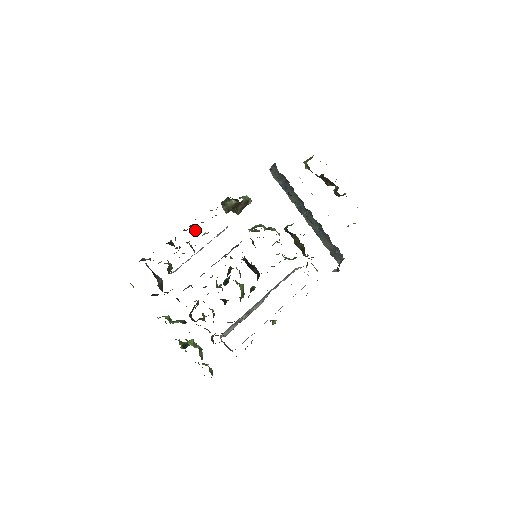
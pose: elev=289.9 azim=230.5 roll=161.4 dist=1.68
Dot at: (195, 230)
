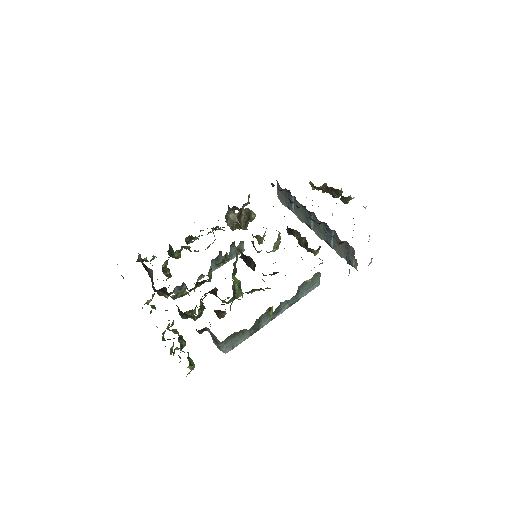
Dot at: (195, 237)
